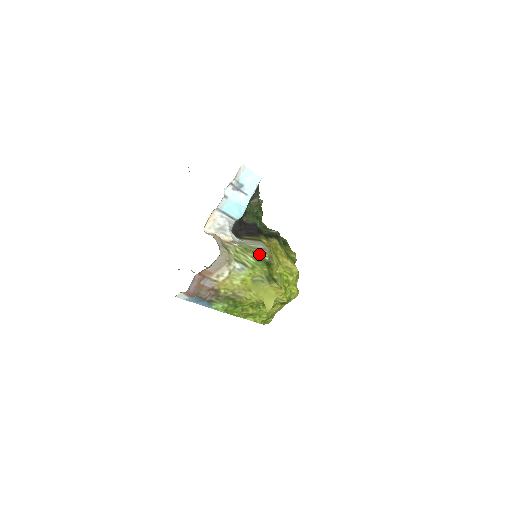
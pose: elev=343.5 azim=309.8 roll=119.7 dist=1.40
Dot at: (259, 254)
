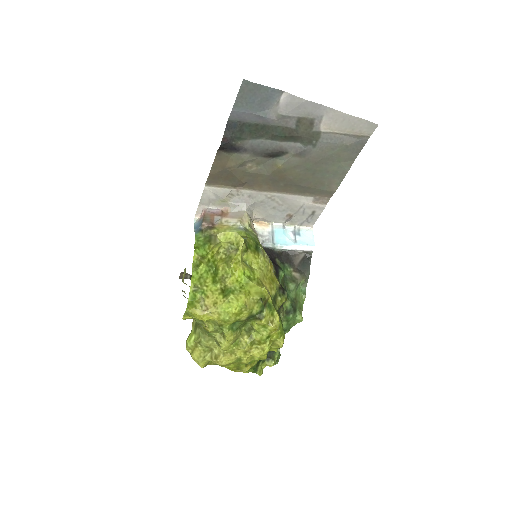
Dot at: (260, 245)
